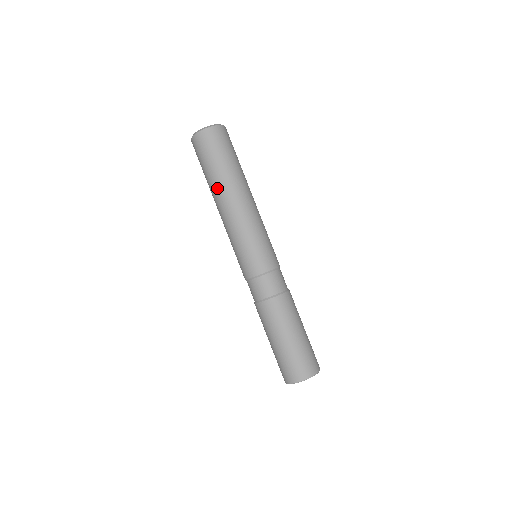
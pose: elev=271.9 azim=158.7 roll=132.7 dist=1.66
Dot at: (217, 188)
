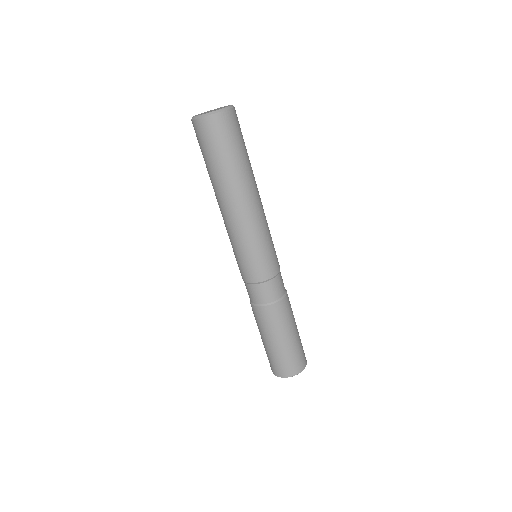
Dot at: occluded
